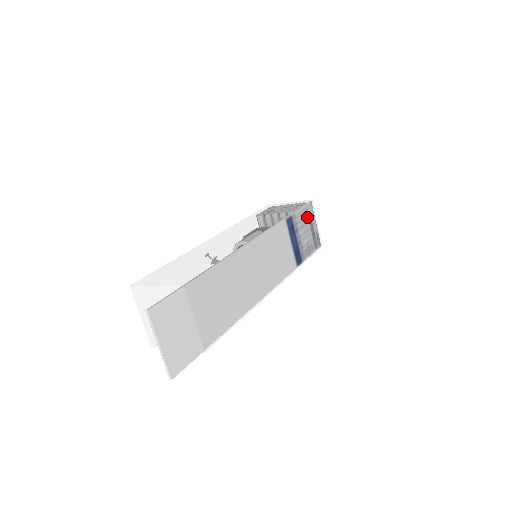
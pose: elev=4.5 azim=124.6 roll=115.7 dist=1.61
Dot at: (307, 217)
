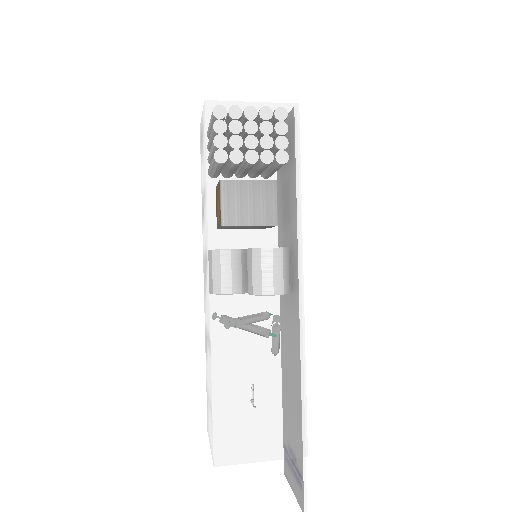
Dot at: occluded
